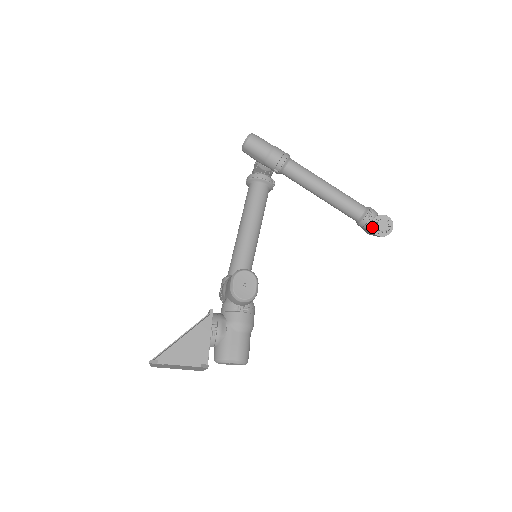
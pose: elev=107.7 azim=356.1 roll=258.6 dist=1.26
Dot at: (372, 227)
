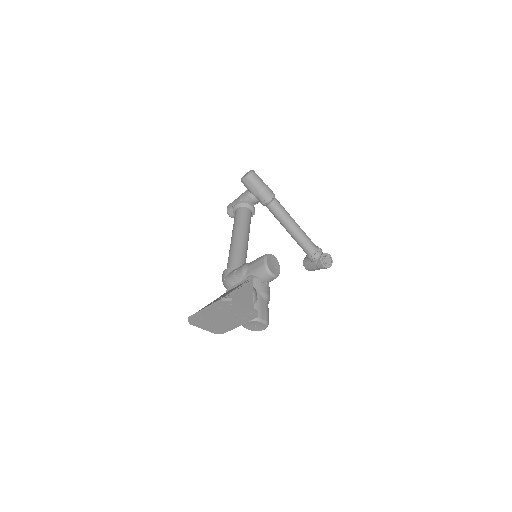
Dot at: (321, 260)
